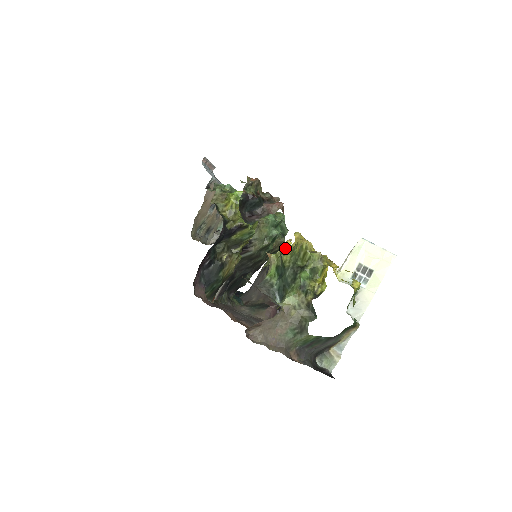
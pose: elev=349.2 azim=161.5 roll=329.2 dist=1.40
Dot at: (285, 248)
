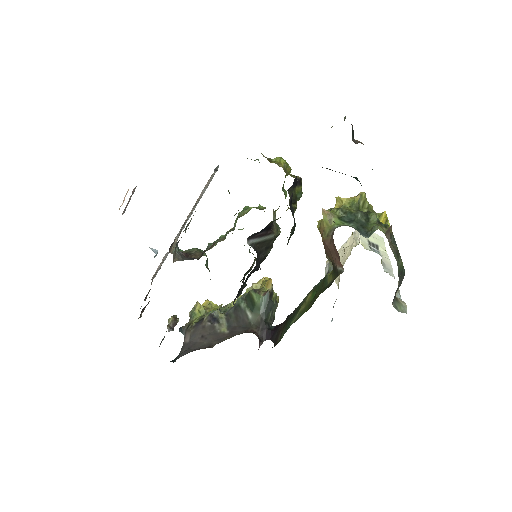
Dot at: (333, 208)
